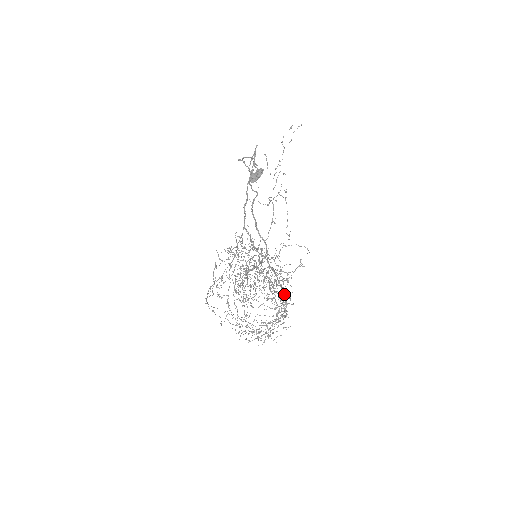
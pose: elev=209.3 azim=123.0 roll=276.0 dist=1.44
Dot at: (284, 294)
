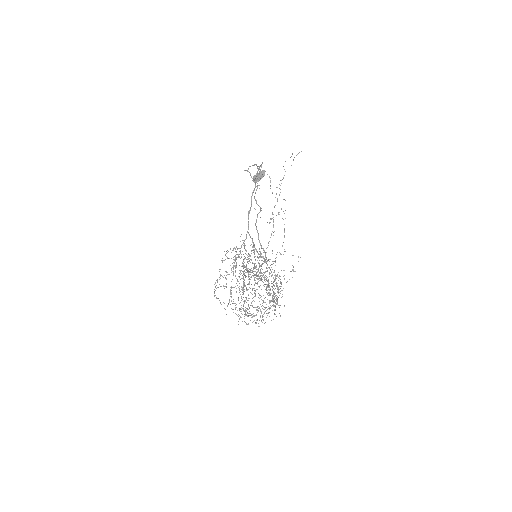
Dot at: (277, 287)
